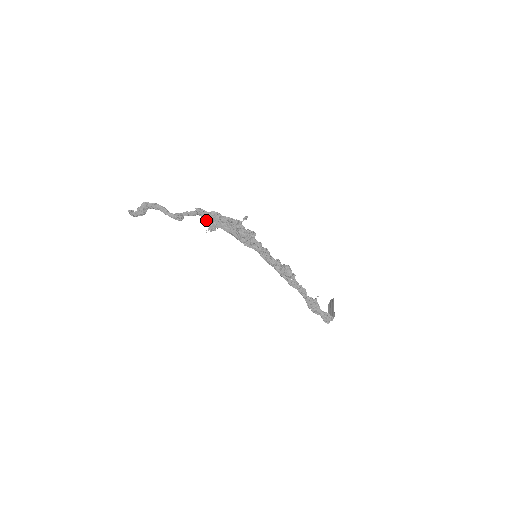
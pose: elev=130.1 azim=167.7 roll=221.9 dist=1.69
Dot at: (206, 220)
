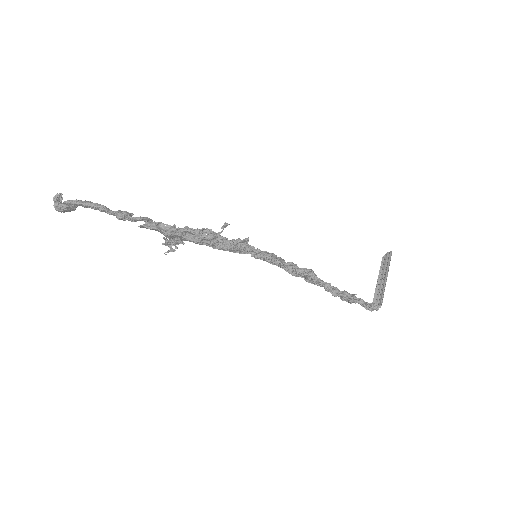
Dot at: occluded
